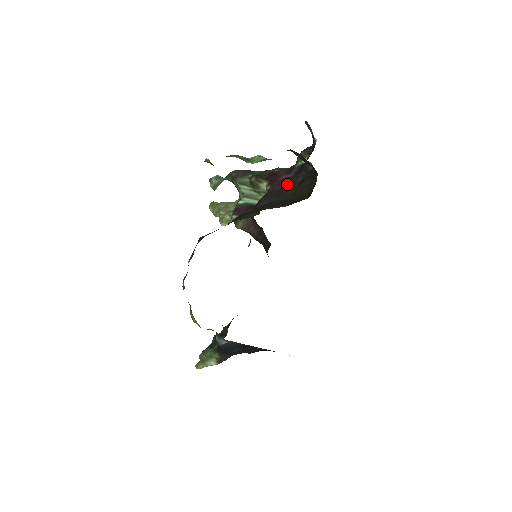
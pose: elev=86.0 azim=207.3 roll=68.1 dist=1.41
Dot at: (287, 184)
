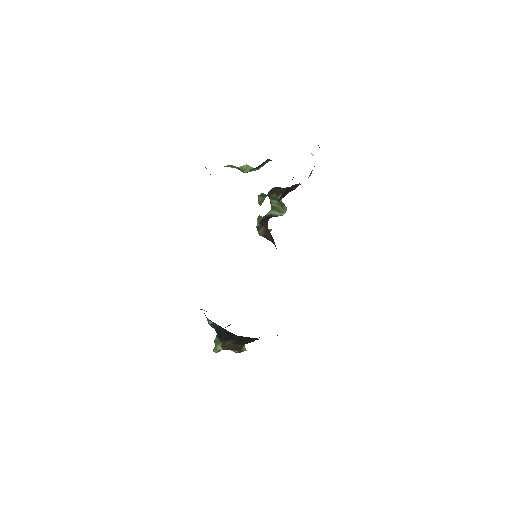
Dot at: (286, 194)
